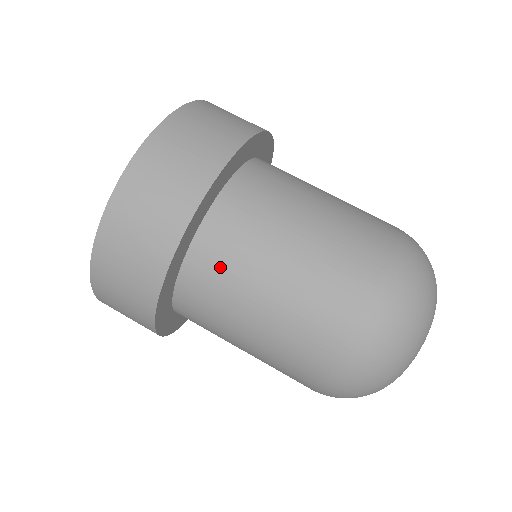
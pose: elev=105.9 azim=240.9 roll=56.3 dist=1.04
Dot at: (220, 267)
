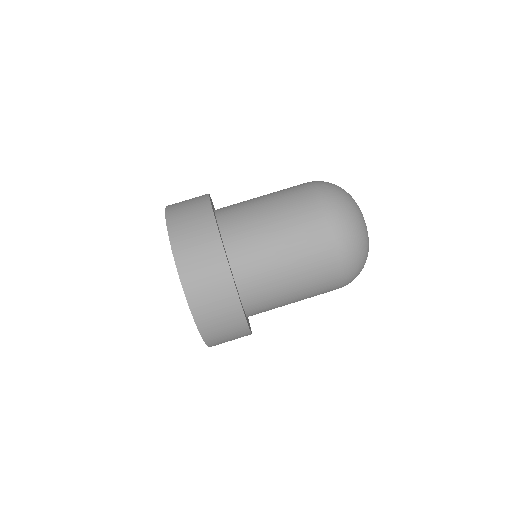
Dot at: (266, 310)
